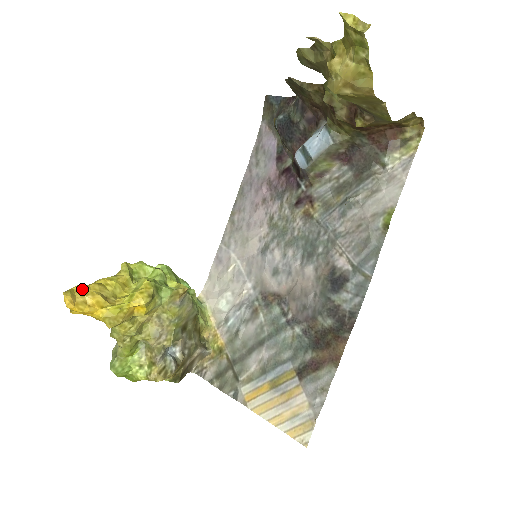
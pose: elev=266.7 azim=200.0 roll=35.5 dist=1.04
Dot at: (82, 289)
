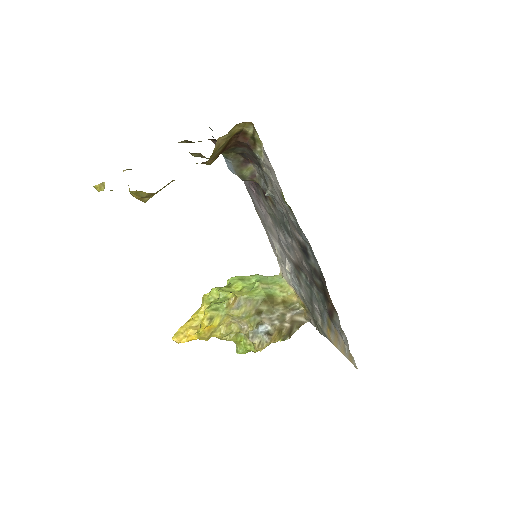
Dot at: (181, 330)
